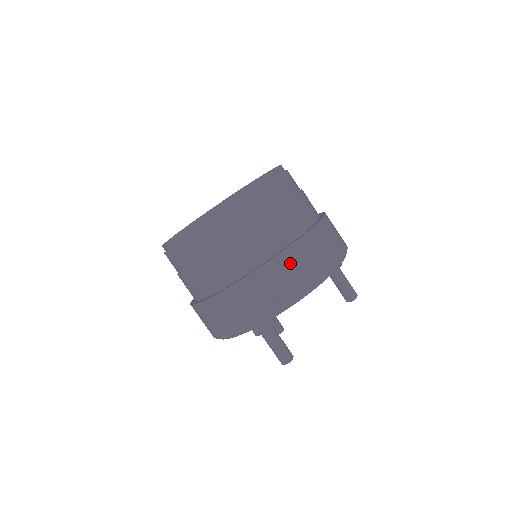
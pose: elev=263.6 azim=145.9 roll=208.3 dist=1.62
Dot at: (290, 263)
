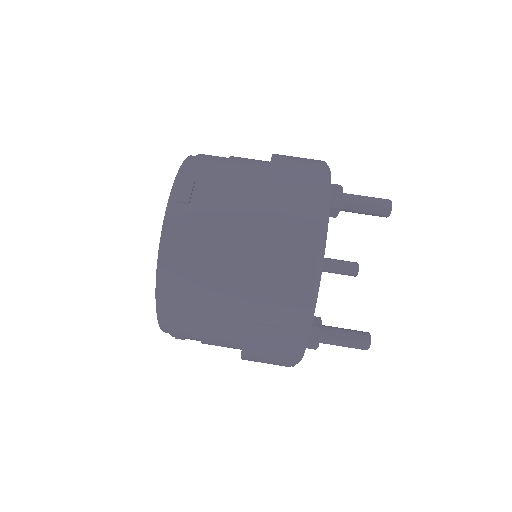
Dot at: (268, 292)
